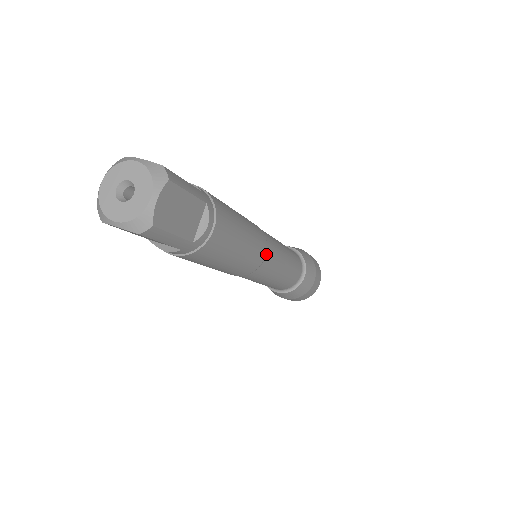
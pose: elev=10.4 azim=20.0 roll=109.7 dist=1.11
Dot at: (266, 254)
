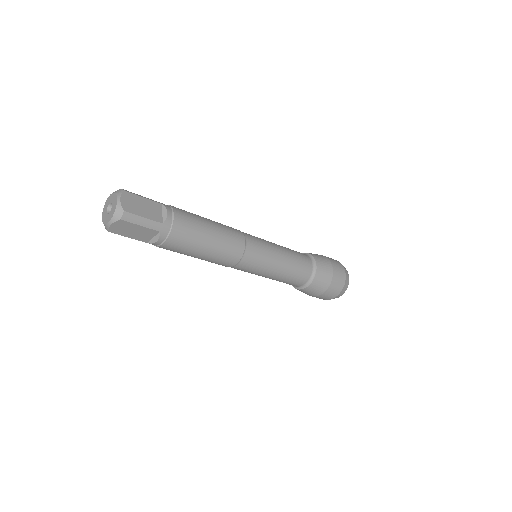
Dot at: (237, 264)
